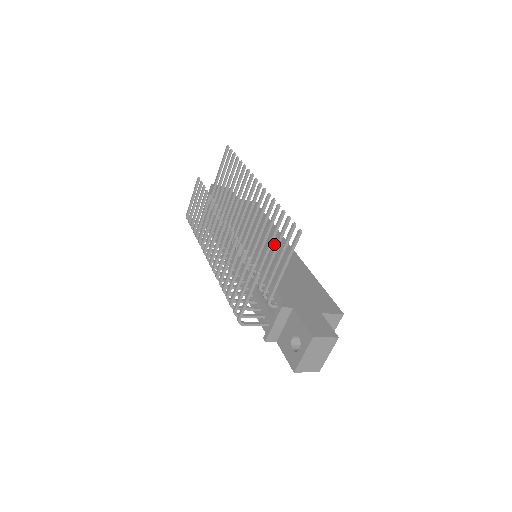
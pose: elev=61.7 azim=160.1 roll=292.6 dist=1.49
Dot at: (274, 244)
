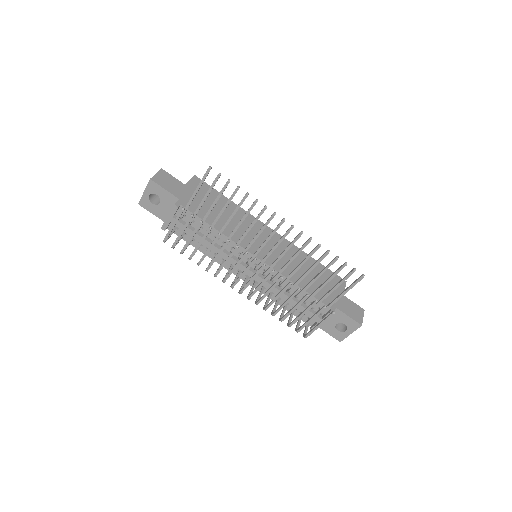
Dot at: (264, 237)
